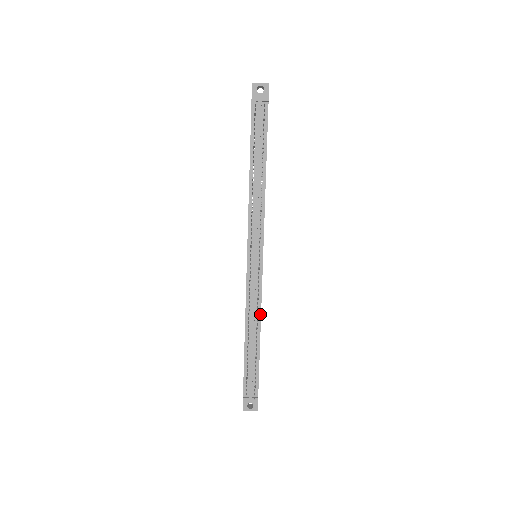
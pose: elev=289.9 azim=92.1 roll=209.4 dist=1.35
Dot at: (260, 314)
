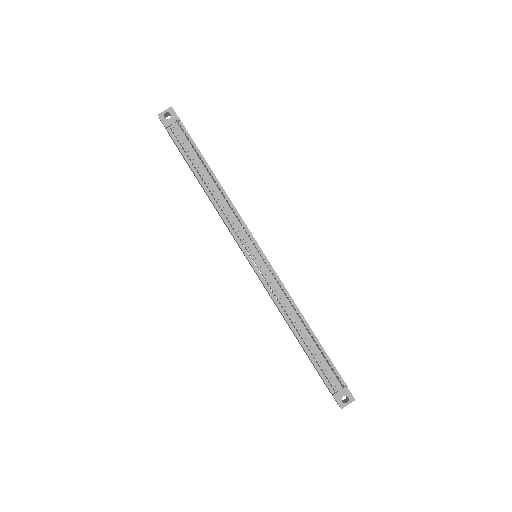
Dot at: (294, 304)
